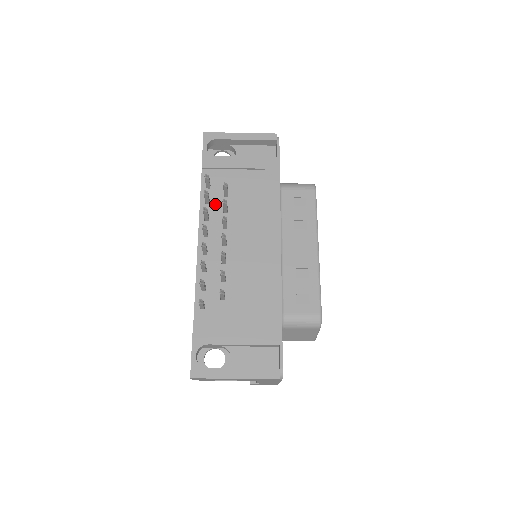
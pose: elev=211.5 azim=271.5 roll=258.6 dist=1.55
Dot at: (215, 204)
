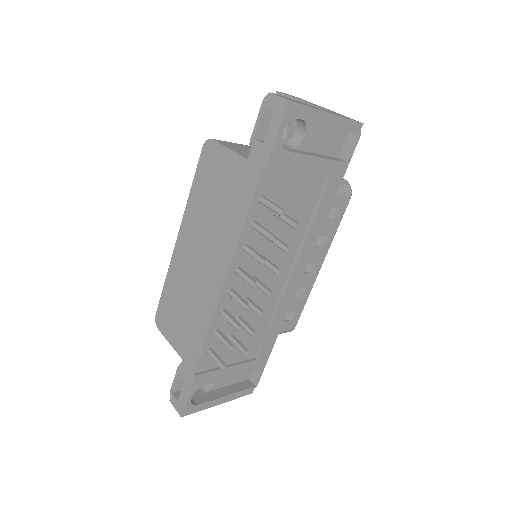
Dot at: occluded
